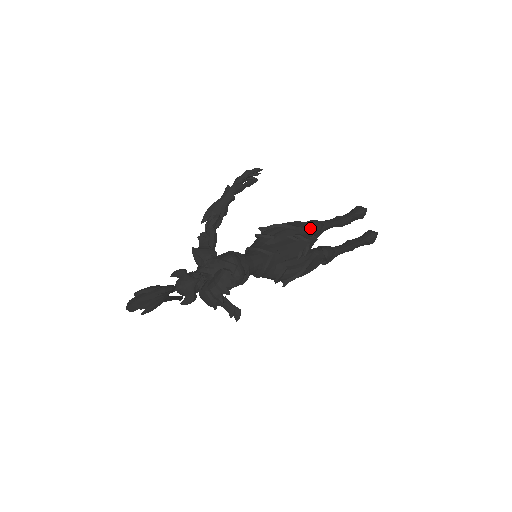
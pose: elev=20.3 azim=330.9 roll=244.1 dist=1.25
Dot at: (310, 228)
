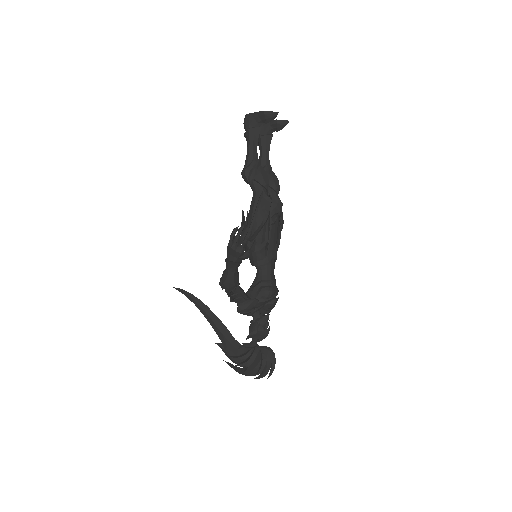
Dot at: (267, 192)
